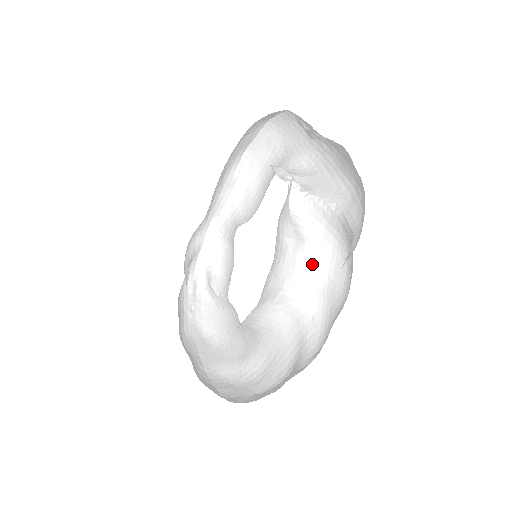
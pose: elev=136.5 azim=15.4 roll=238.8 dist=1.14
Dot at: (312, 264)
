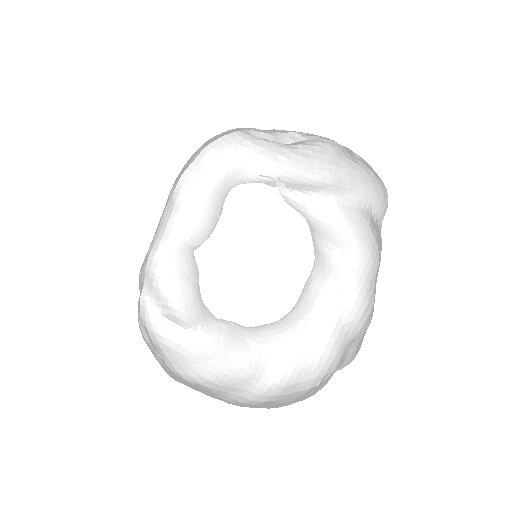
Dot at: (324, 243)
